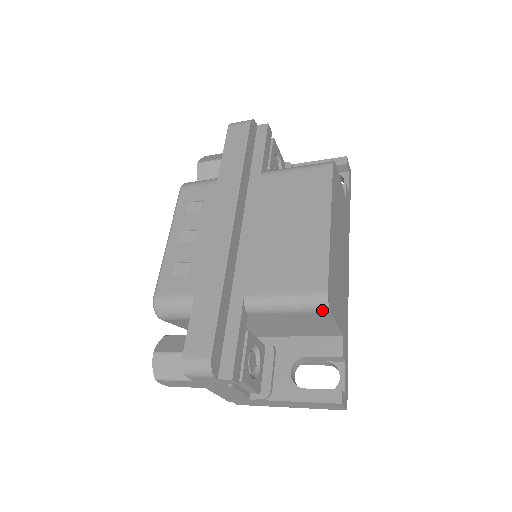
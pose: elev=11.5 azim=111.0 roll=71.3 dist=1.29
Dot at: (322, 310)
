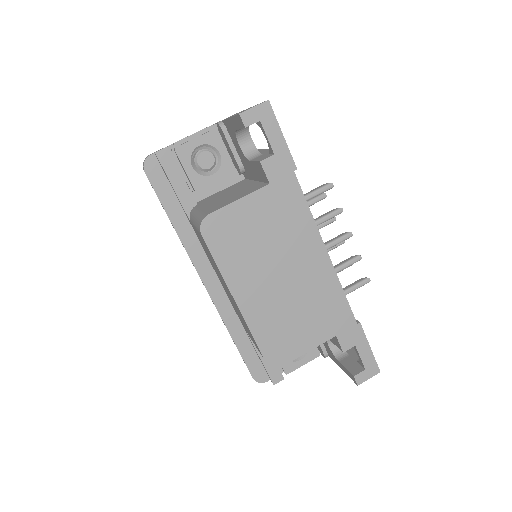
Dot at: occluded
